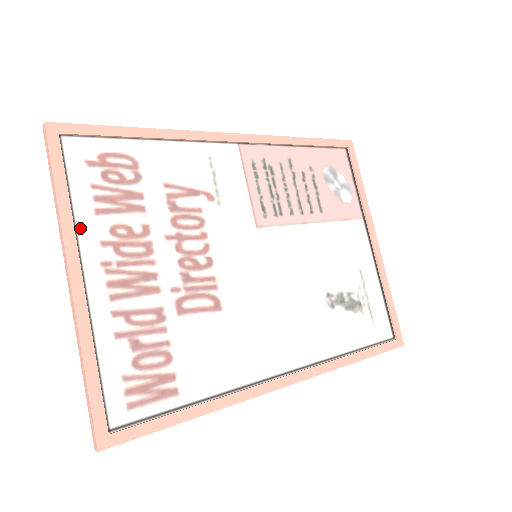
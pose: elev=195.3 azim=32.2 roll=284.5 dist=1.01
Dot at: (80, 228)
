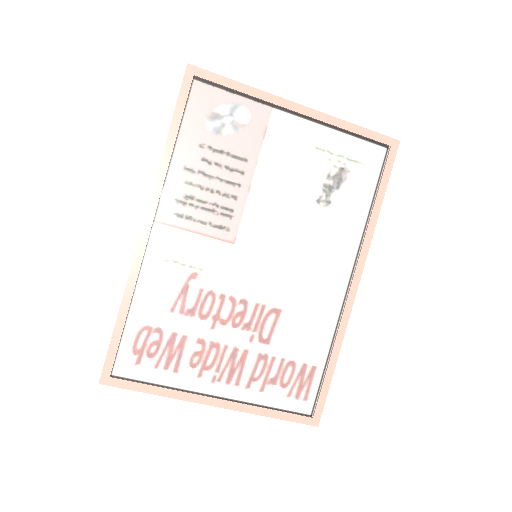
Dot at: (183, 387)
